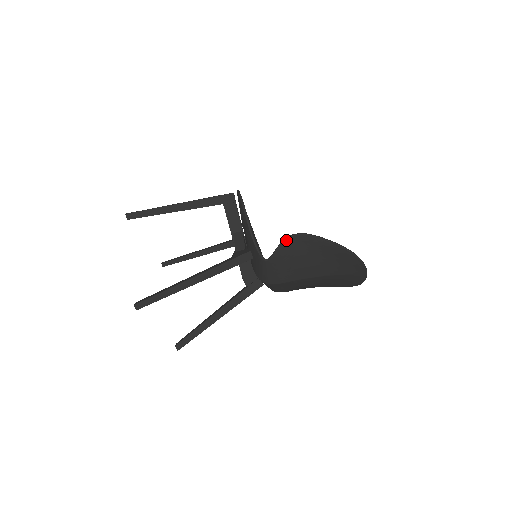
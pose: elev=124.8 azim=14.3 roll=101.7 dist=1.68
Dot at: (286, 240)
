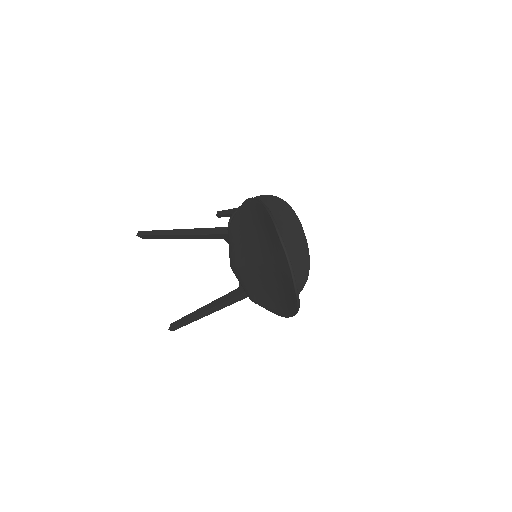
Dot at: (242, 205)
